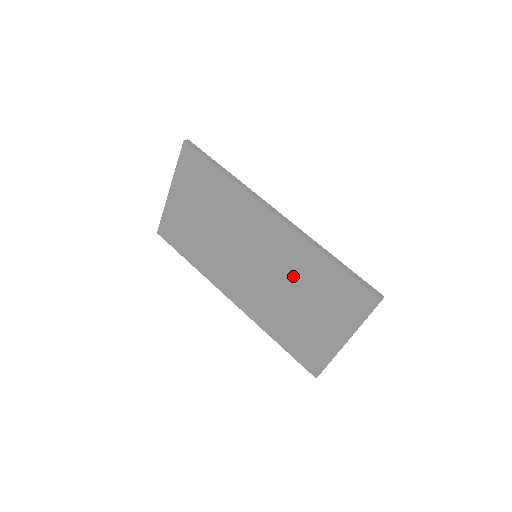
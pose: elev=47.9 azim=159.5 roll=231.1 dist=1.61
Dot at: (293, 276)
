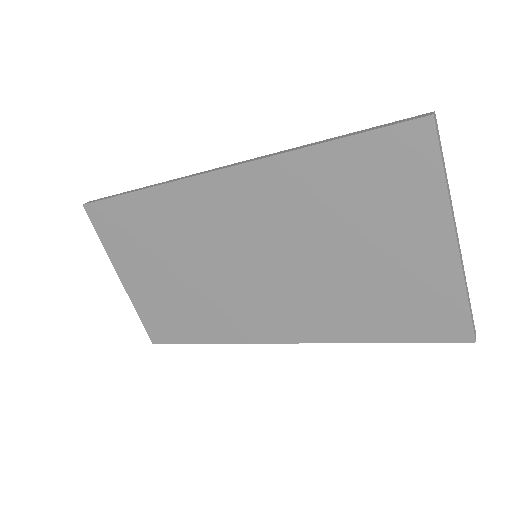
Dot at: (306, 224)
